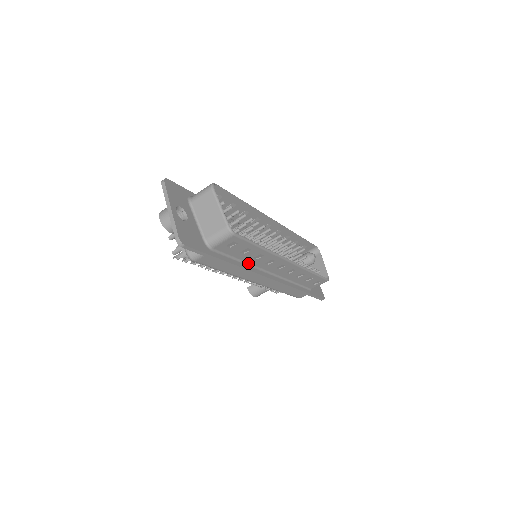
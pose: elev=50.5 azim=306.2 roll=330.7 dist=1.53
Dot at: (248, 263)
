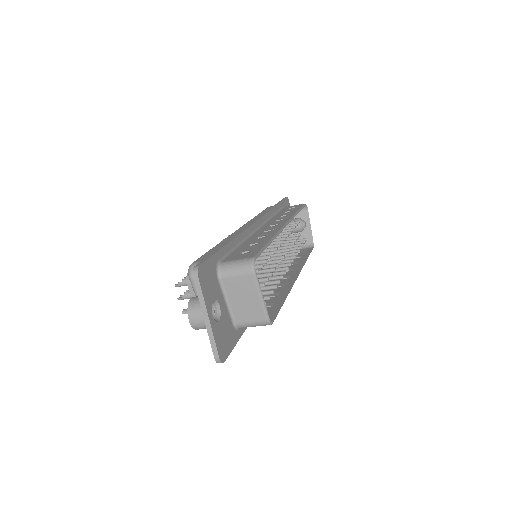
Dot at: occluded
